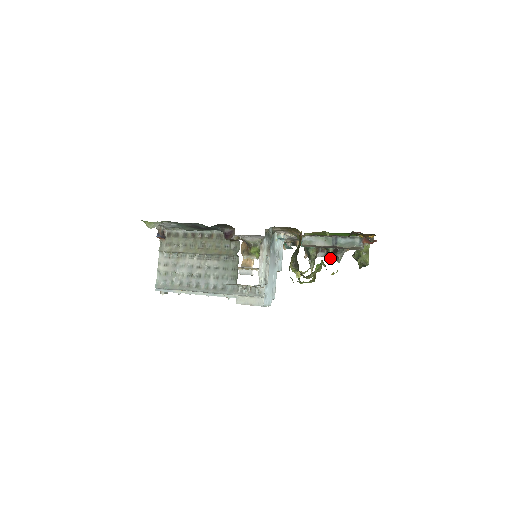
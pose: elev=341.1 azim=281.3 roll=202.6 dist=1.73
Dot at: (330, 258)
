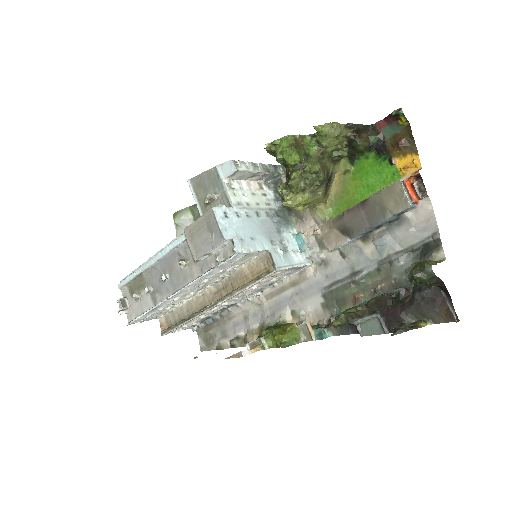
Dot at: (372, 301)
